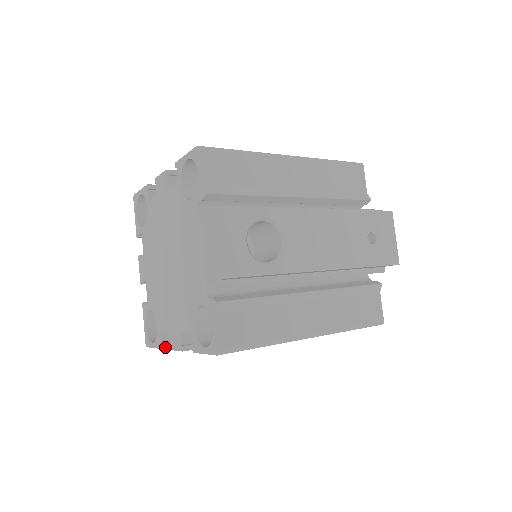
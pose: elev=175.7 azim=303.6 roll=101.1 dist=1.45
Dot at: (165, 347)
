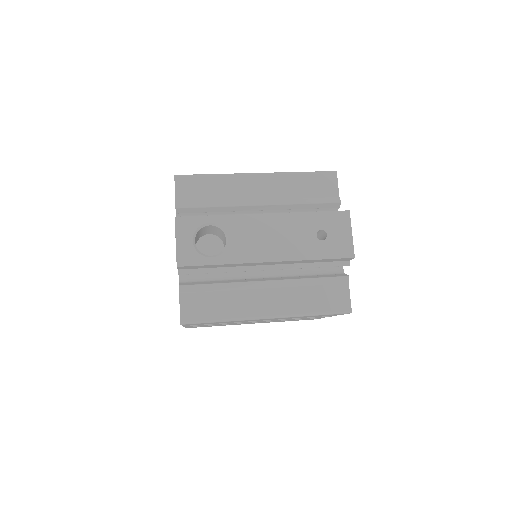
Dot at: occluded
